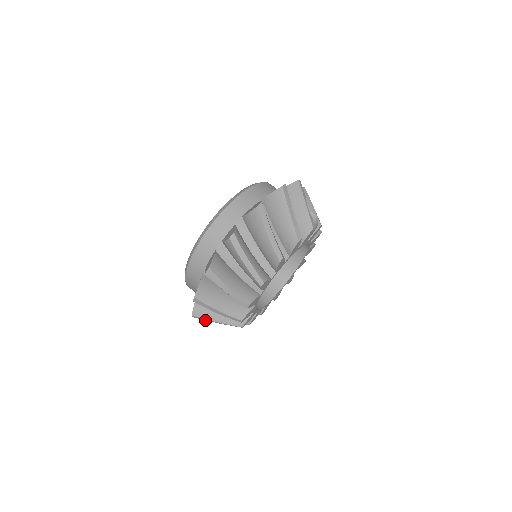
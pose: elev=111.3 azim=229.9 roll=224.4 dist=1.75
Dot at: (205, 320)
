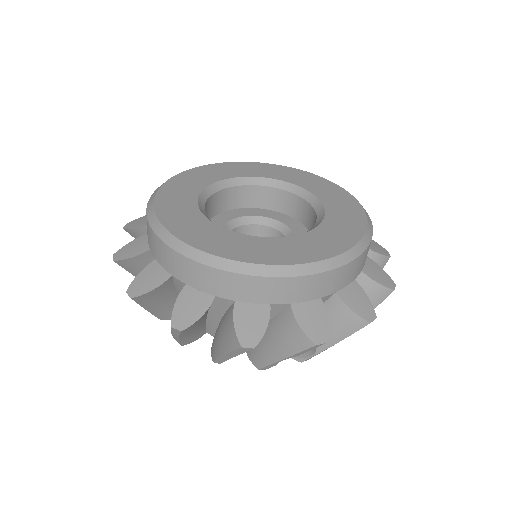
Dot at: occluded
